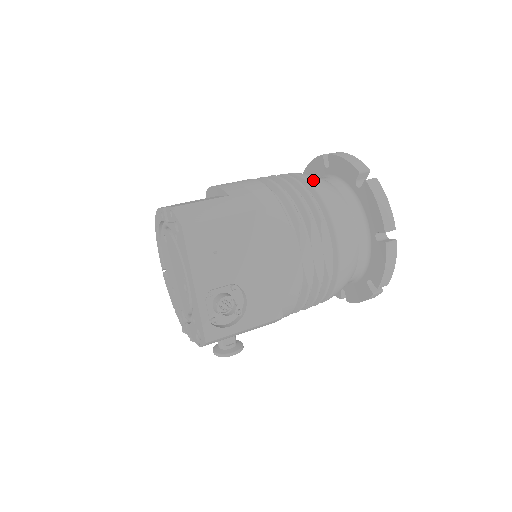
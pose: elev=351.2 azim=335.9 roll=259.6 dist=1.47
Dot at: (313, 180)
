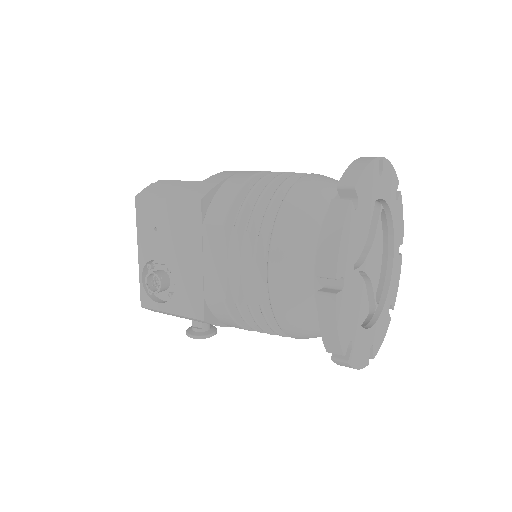
Dot at: (301, 185)
